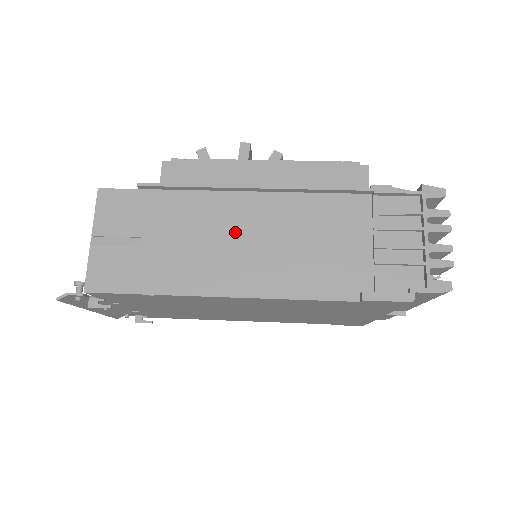
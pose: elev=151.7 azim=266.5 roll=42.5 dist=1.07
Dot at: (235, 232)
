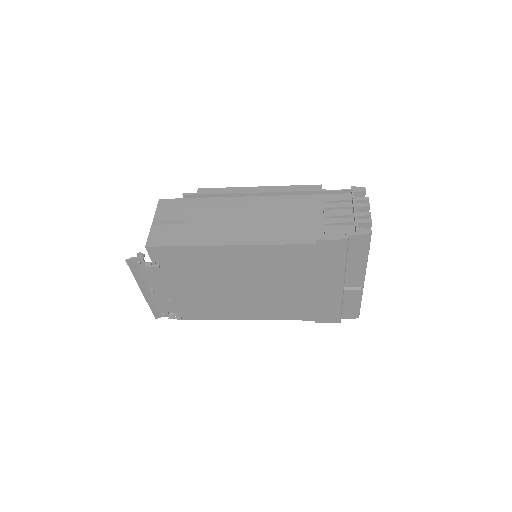
Dot at: (240, 215)
